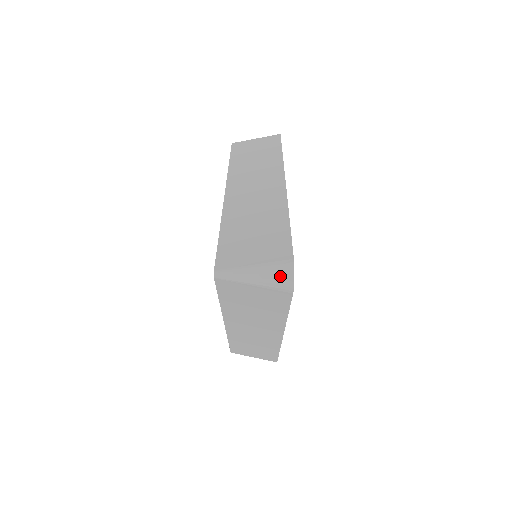
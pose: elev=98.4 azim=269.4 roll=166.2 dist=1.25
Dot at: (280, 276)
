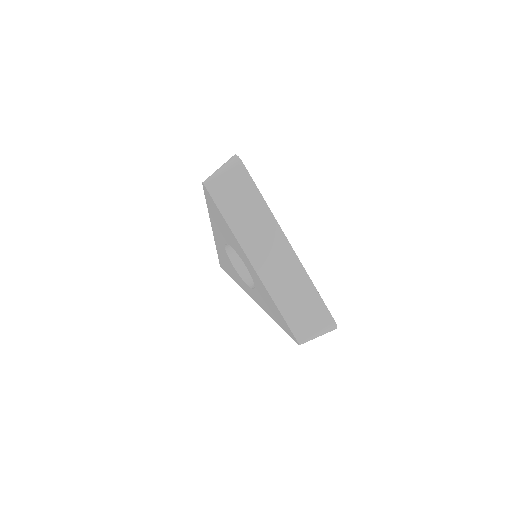
Dot at: (230, 160)
